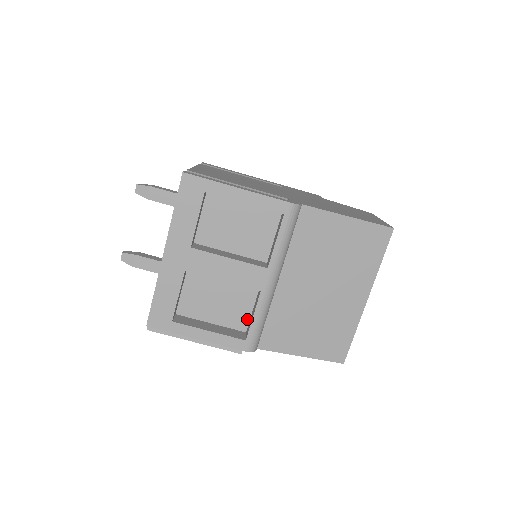
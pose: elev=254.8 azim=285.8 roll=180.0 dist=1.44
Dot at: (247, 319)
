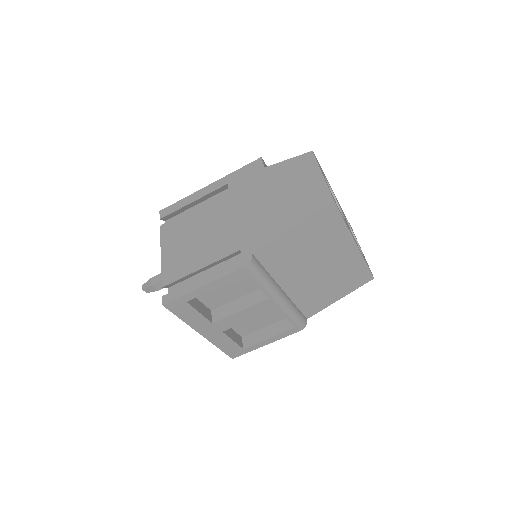
Dot at: occluded
